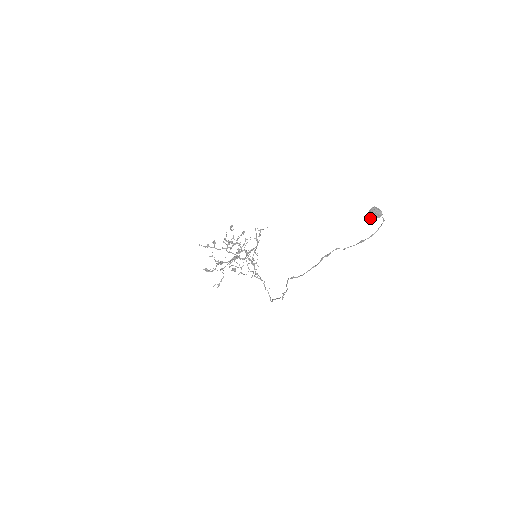
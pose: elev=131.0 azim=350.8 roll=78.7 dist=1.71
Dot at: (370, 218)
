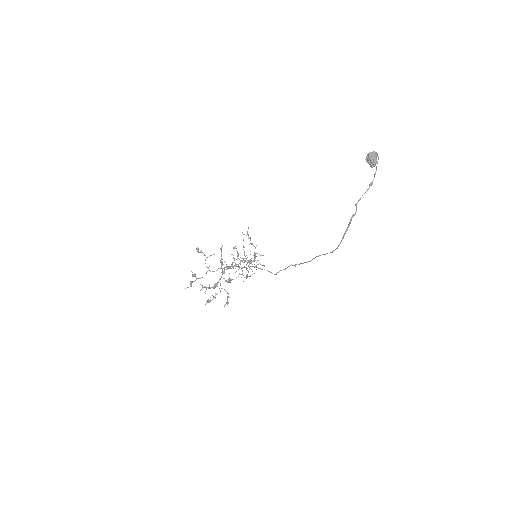
Dot at: (374, 164)
